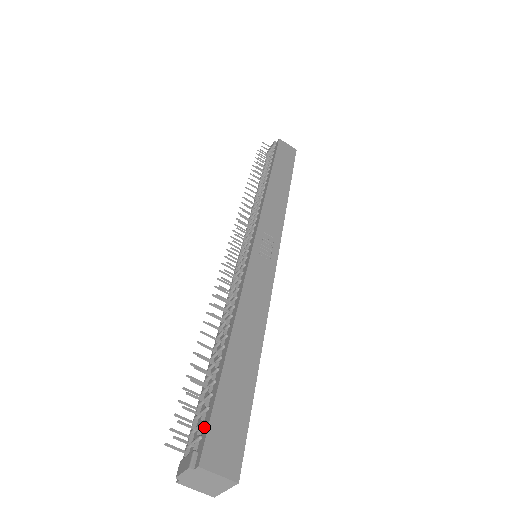
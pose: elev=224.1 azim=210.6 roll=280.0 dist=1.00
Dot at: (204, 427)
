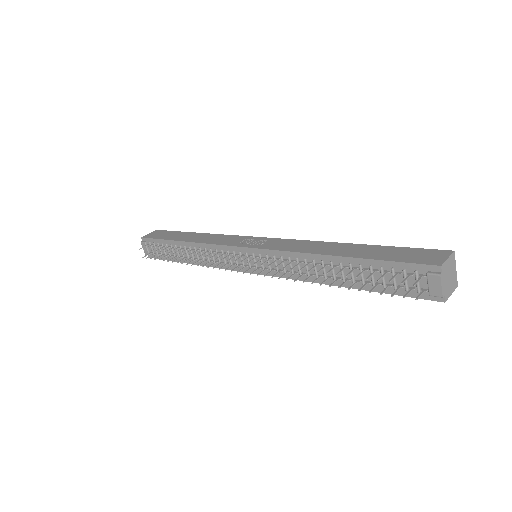
Dot at: (408, 270)
